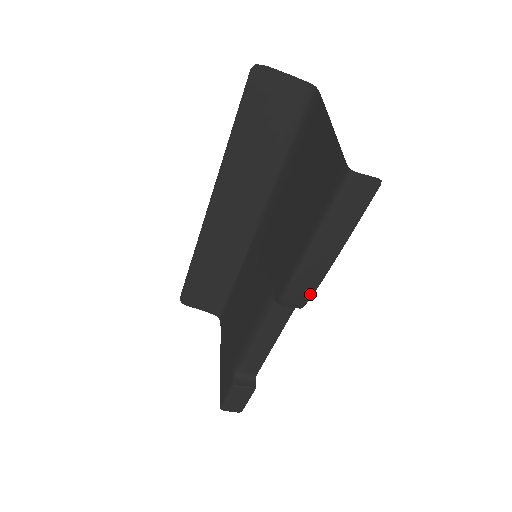
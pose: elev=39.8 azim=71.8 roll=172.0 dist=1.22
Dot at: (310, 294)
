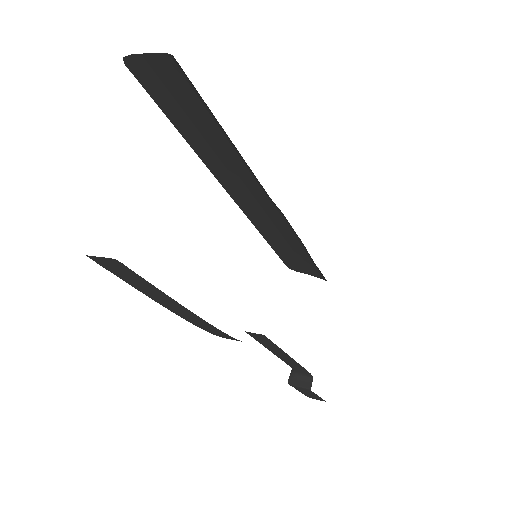
Dot at: (232, 338)
